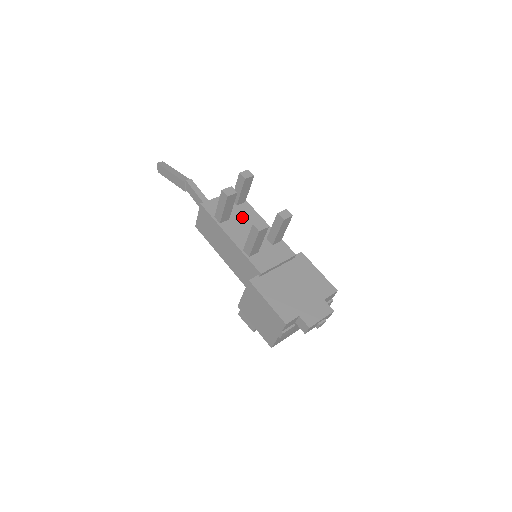
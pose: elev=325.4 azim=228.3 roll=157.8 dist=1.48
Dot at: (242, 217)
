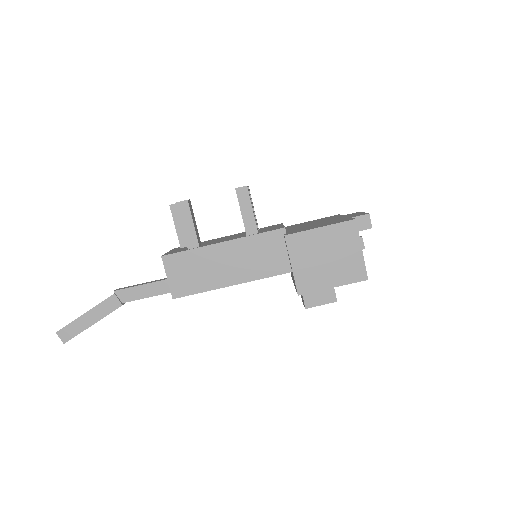
Dot at: (208, 242)
